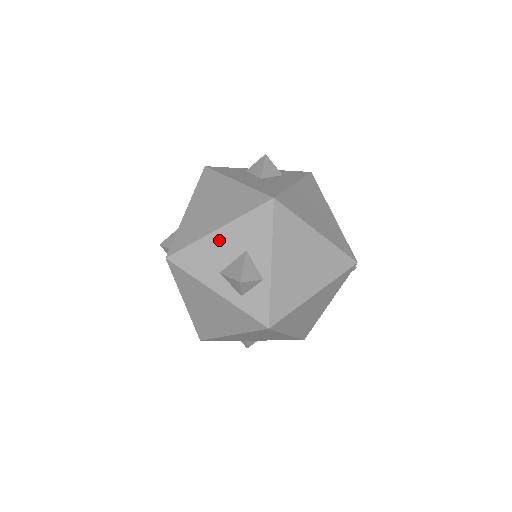
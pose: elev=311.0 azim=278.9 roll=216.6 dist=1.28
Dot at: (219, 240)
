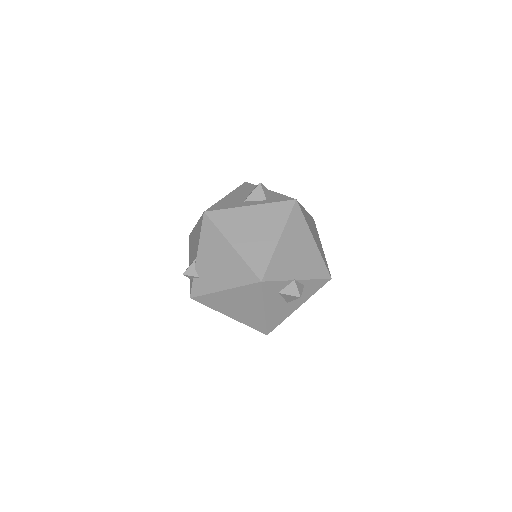
Dot at: (231, 197)
